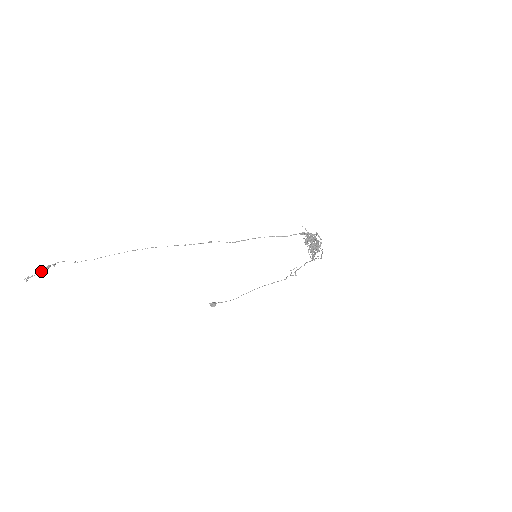
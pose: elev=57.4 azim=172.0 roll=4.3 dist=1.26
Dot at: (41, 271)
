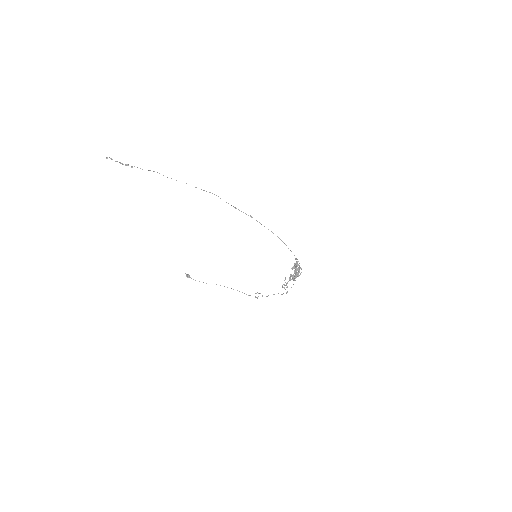
Dot at: (121, 163)
